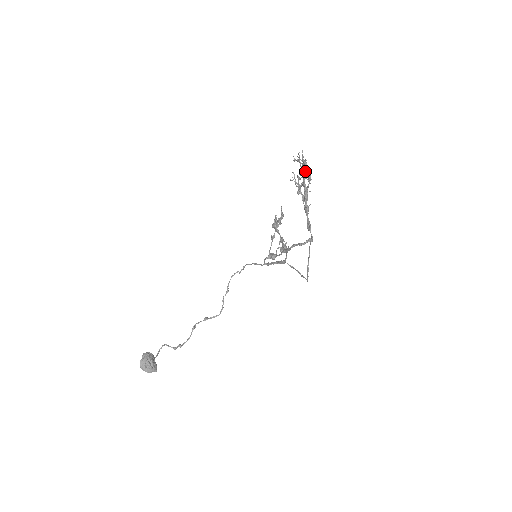
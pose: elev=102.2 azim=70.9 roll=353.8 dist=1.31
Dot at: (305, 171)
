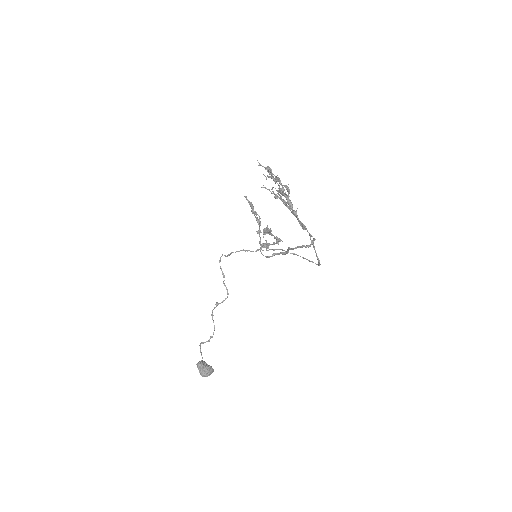
Dot at: occluded
